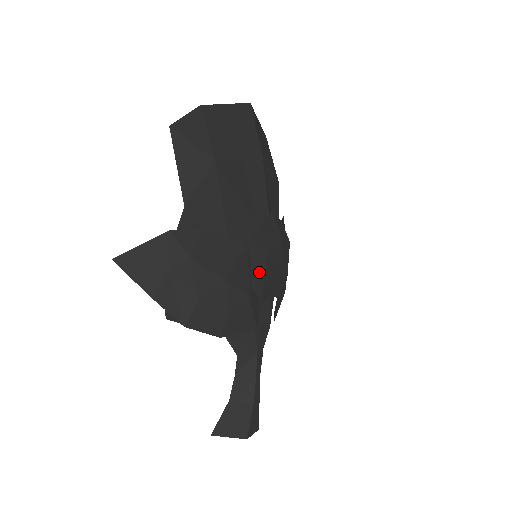
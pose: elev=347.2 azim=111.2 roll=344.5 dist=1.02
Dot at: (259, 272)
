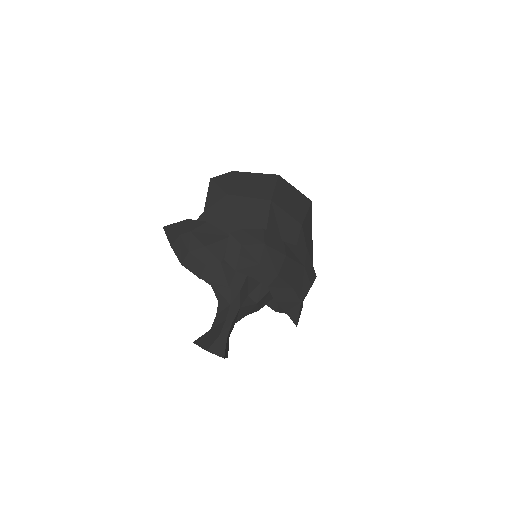
Dot at: (233, 253)
